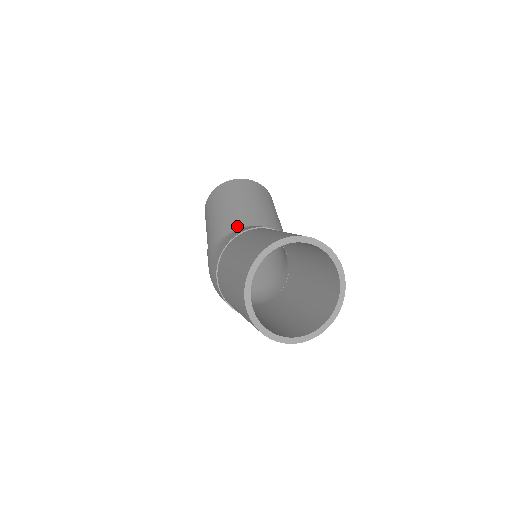
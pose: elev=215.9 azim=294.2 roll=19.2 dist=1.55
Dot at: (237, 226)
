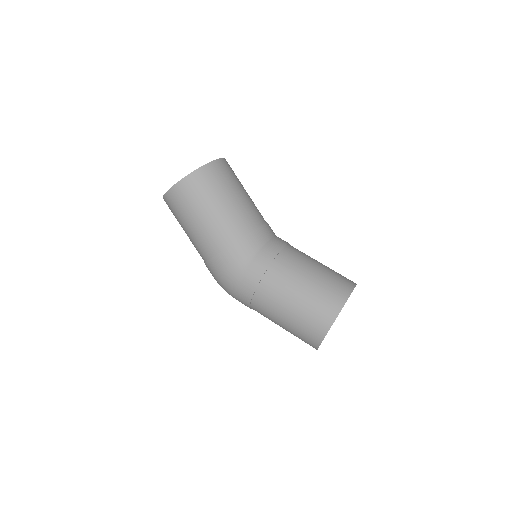
Dot at: (254, 246)
